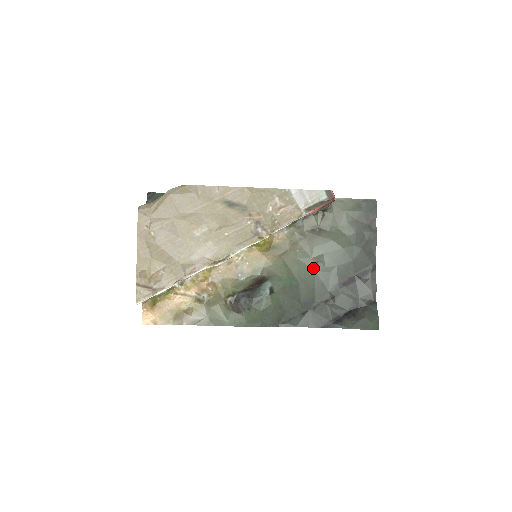
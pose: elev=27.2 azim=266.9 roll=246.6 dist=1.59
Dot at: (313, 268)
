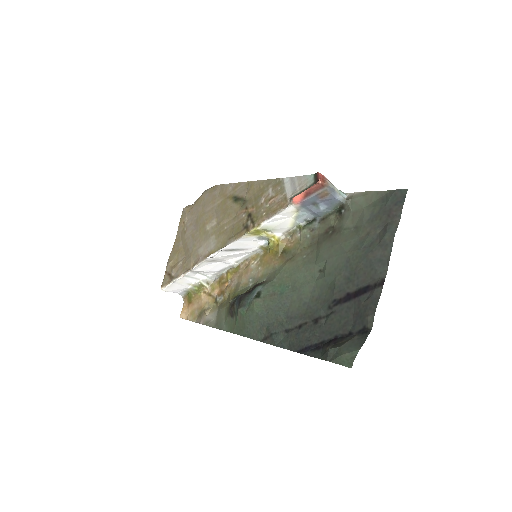
Dot at: (313, 278)
